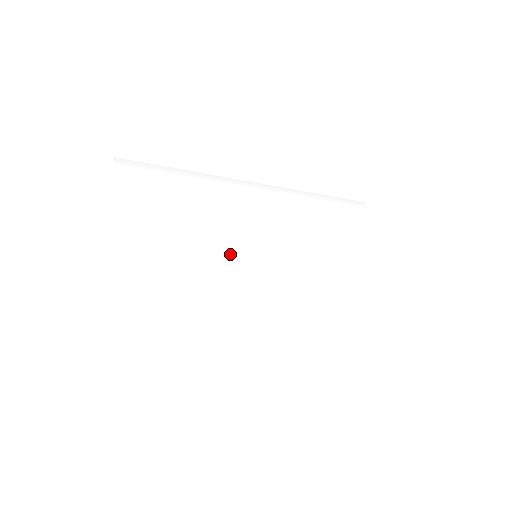
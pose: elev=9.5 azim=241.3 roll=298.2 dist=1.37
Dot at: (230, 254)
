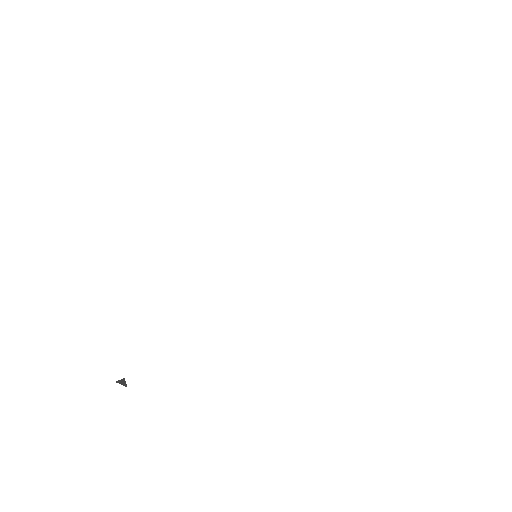
Dot at: (231, 301)
